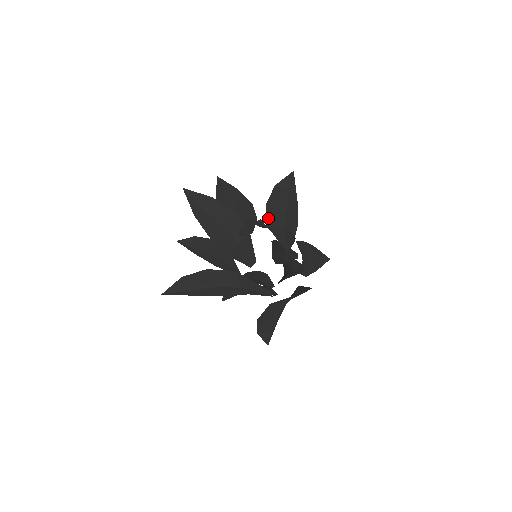
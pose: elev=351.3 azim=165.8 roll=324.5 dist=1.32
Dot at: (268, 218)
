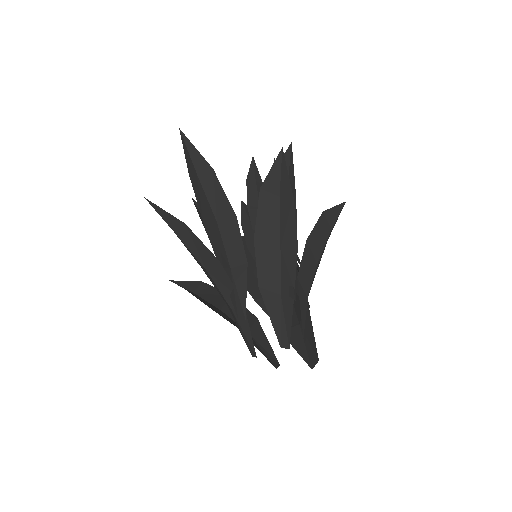
Dot at: (260, 272)
